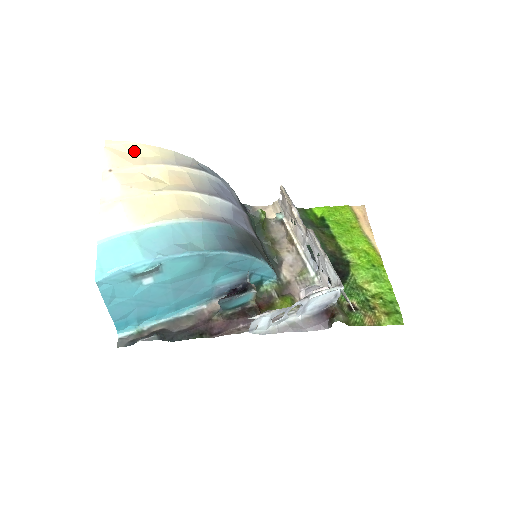
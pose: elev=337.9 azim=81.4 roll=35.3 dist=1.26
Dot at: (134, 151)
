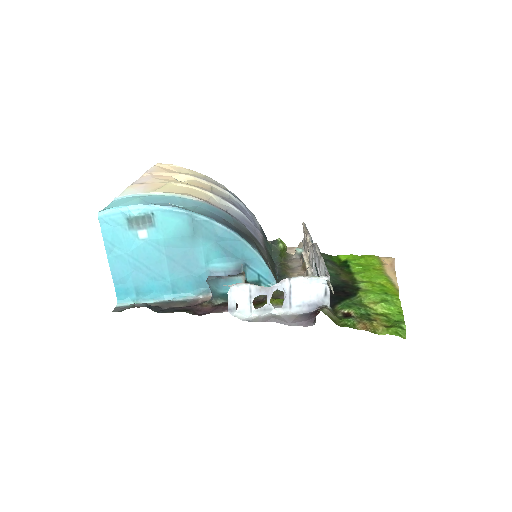
Dot at: (175, 169)
